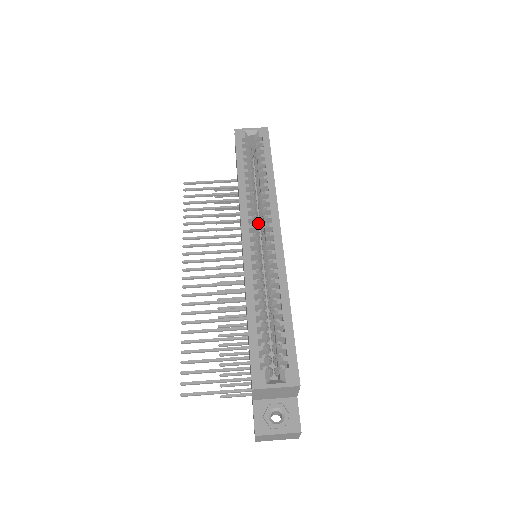
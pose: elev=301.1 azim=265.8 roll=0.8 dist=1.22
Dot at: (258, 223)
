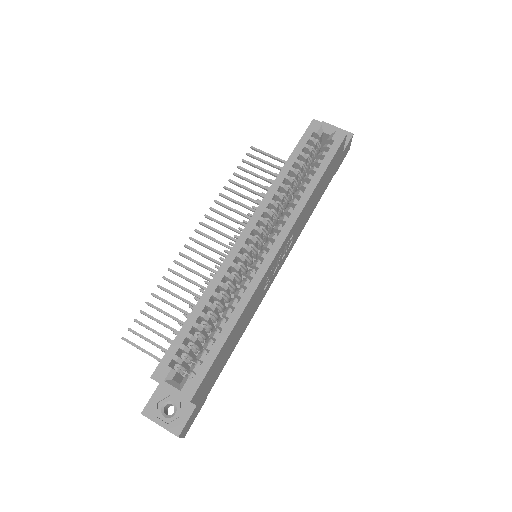
Dot at: (271, 227)
